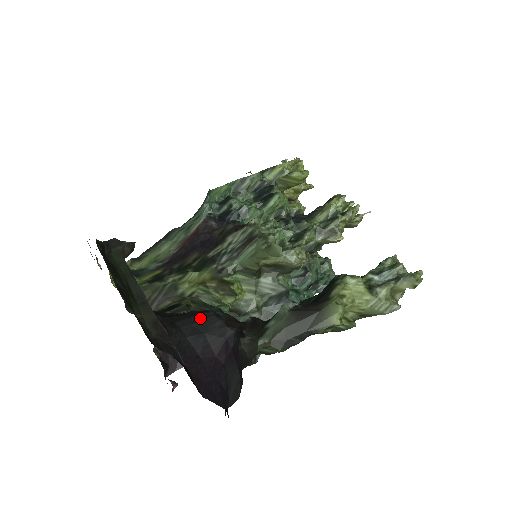
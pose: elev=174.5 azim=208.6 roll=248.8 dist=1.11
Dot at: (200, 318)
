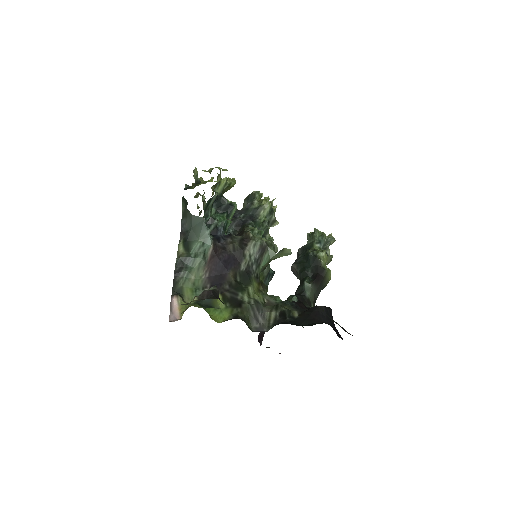
Dot at: (324, 313)
